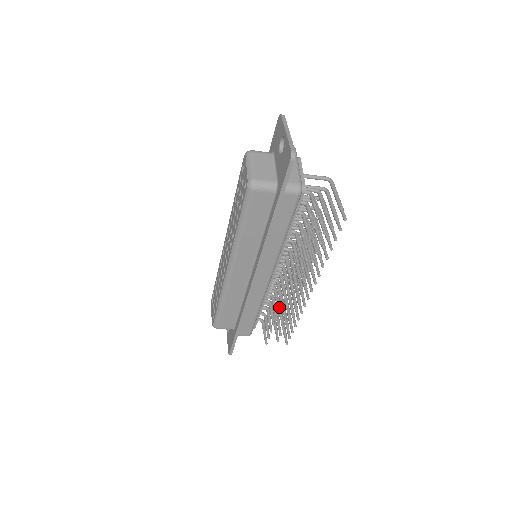
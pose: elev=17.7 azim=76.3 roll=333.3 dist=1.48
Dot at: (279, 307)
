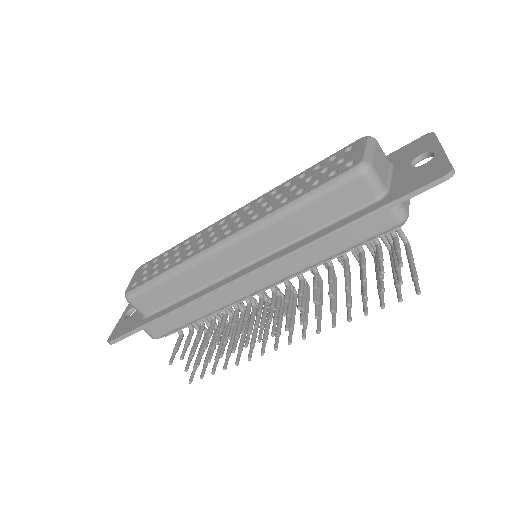
Dot at: occluded
